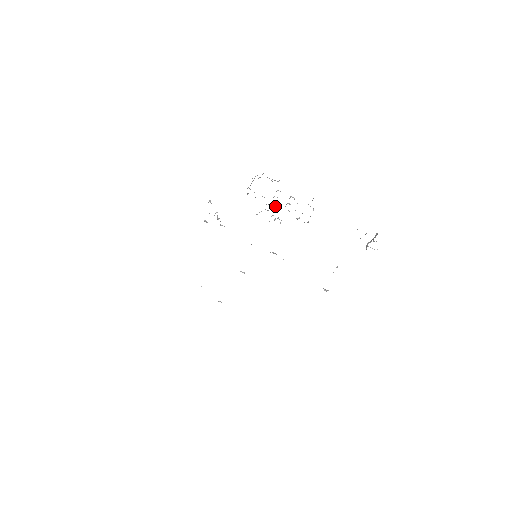
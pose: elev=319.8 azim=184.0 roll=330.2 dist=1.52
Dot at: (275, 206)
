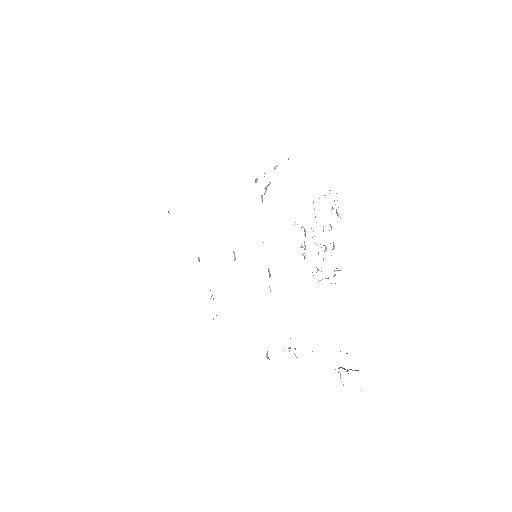
Dot at: occluded
